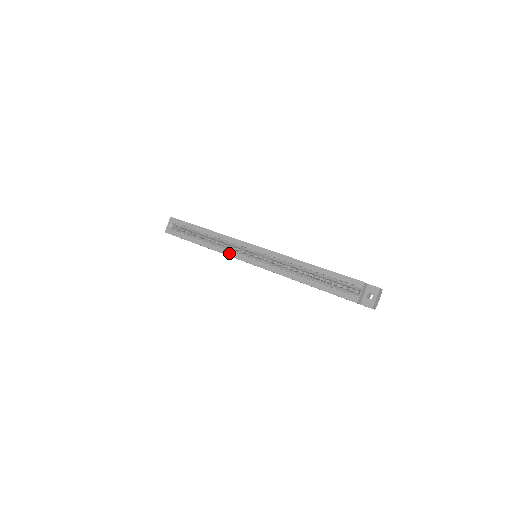
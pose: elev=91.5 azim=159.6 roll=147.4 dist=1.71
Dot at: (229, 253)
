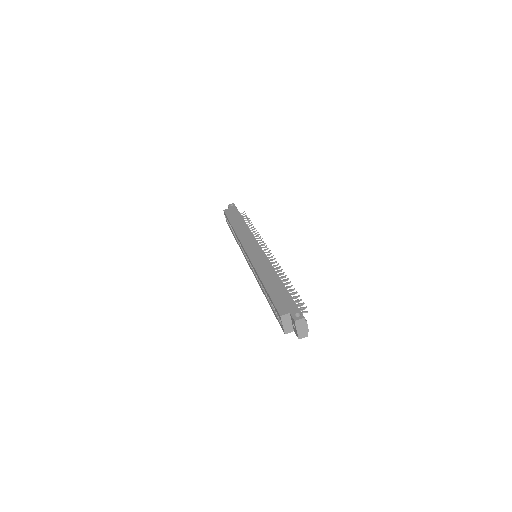
Dot at: (243, 253)
